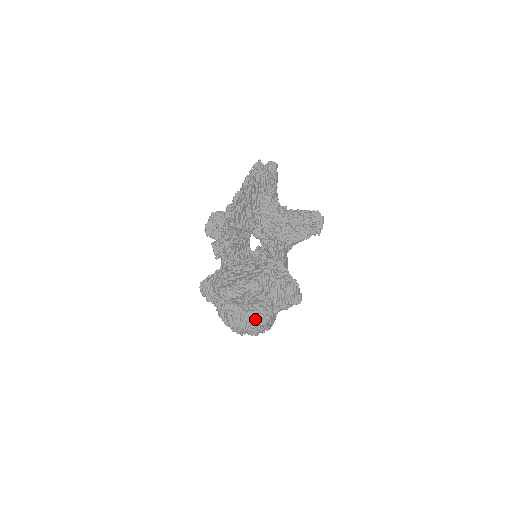
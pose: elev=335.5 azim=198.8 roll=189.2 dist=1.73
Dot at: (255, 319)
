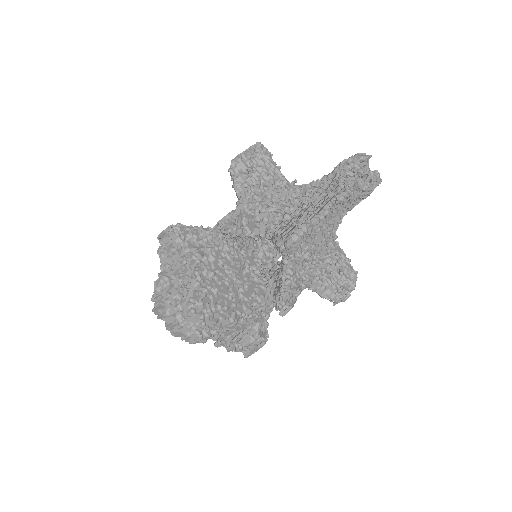
Dot at: (190, 333)
